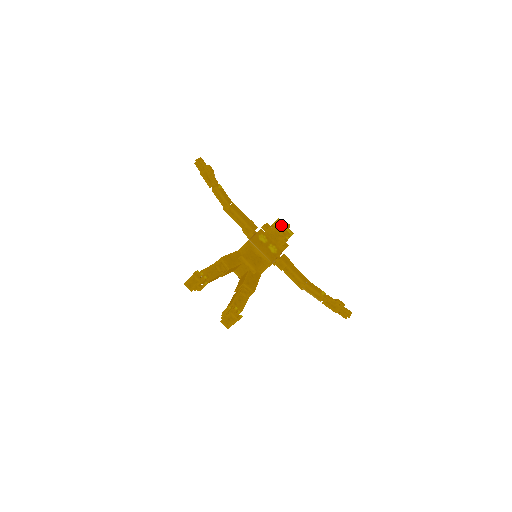
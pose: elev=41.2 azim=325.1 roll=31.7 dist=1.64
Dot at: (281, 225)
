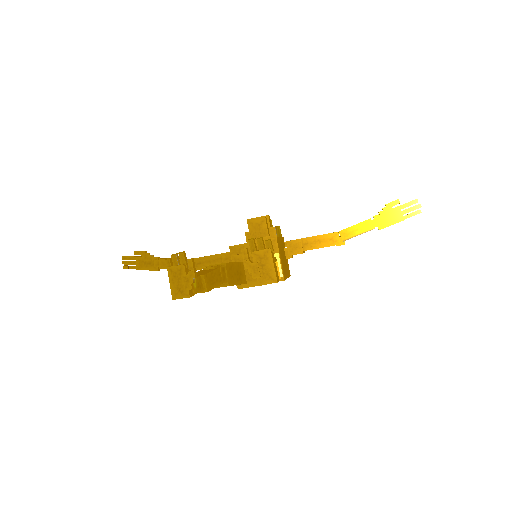
Dot at: (252, 218)
